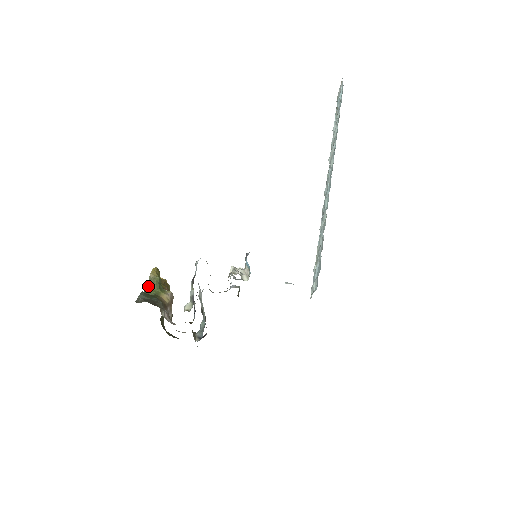
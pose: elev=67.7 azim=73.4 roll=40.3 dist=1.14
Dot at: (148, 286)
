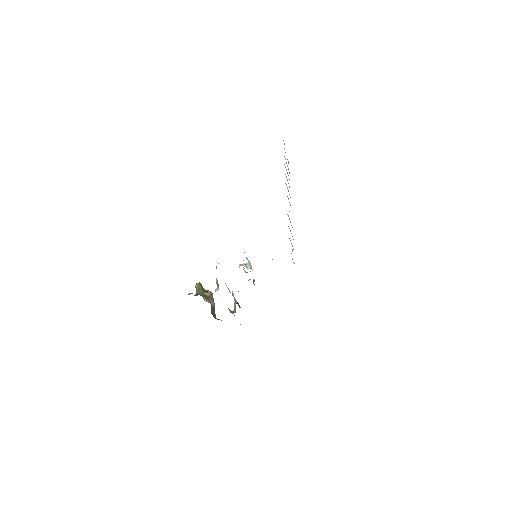
Dot at: (196, 293)
